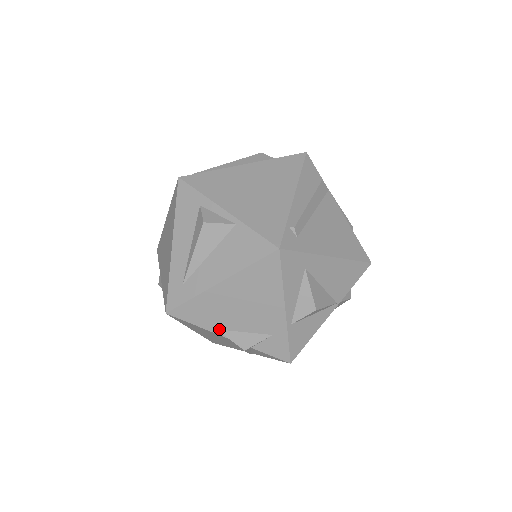
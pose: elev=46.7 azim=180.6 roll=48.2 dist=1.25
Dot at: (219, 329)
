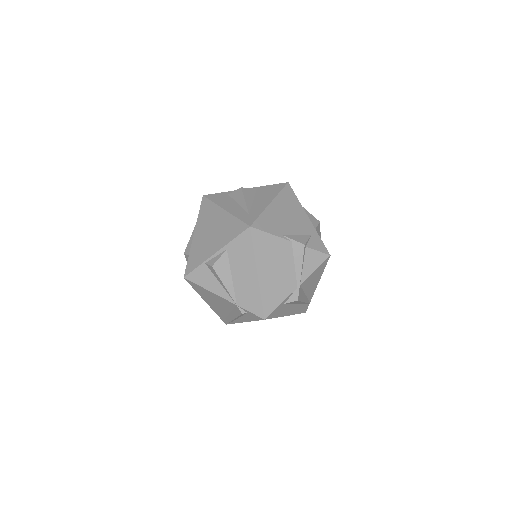
Dot at: (283, 235)
